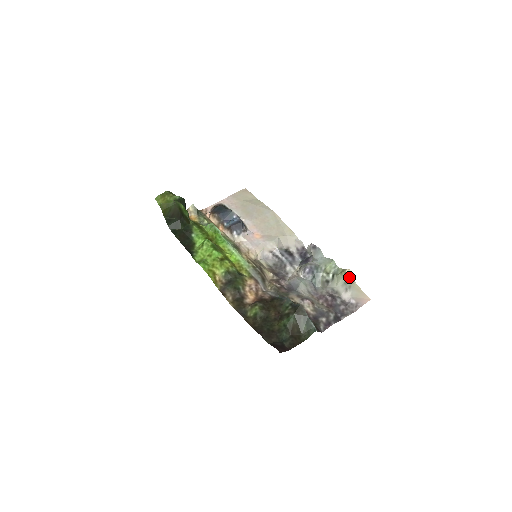
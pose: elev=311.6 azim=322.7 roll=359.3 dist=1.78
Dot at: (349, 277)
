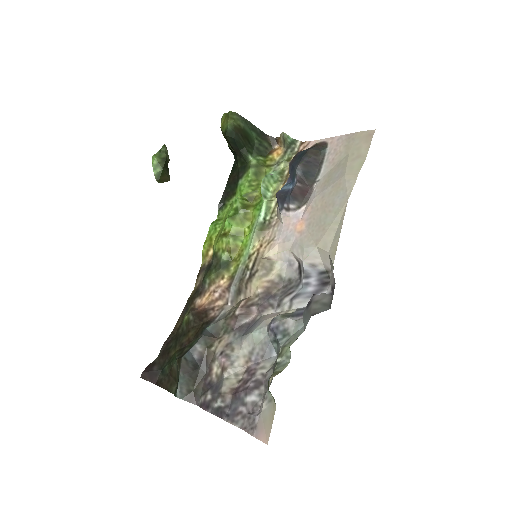
Dot at: occluded
